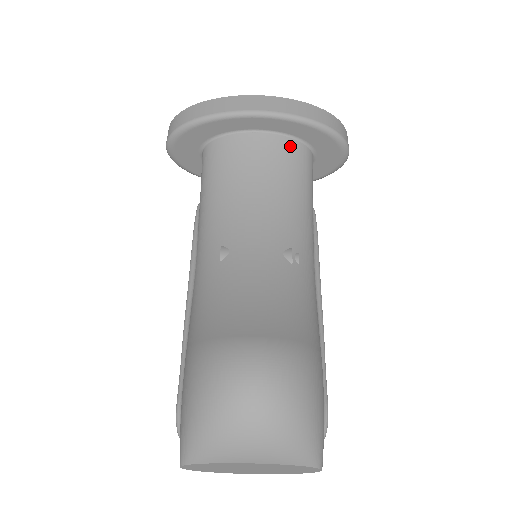
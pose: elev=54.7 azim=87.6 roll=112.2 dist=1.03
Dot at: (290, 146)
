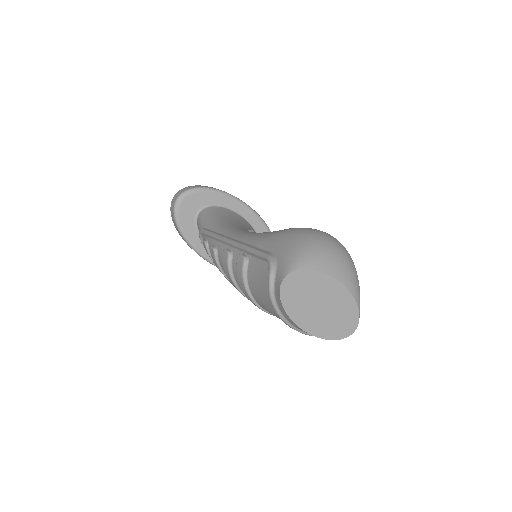
Dot at: occluded
